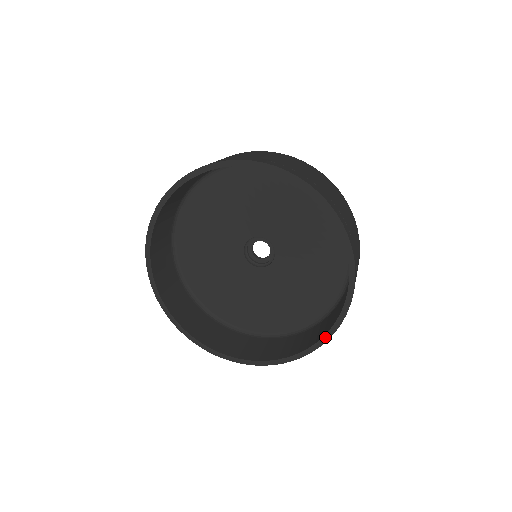
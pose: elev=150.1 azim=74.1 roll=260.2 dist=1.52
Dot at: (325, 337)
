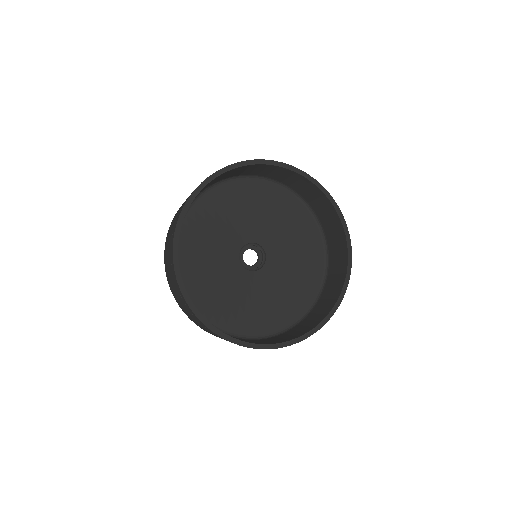
Dot at: (349, 253)
